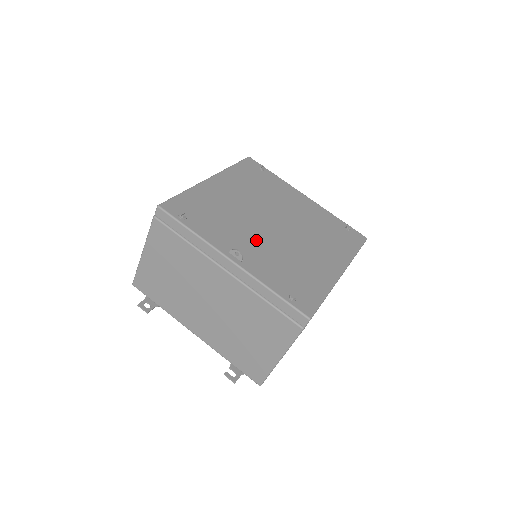
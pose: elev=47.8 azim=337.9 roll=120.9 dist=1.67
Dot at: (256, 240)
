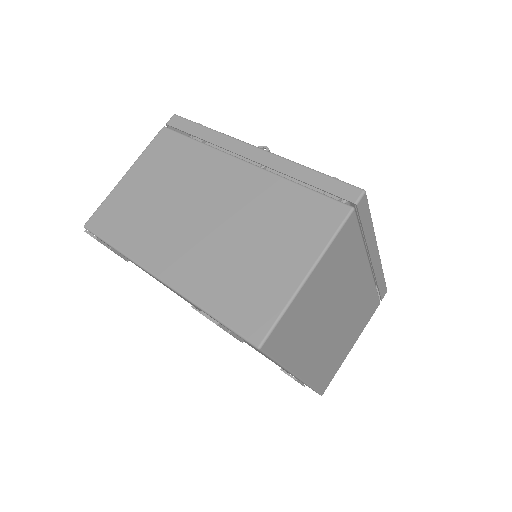
Dot at: occluded
